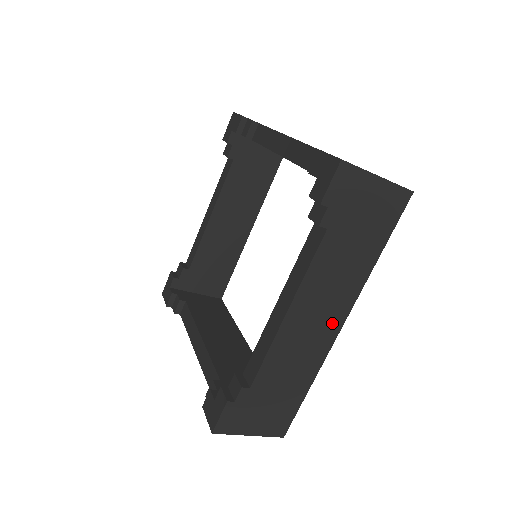
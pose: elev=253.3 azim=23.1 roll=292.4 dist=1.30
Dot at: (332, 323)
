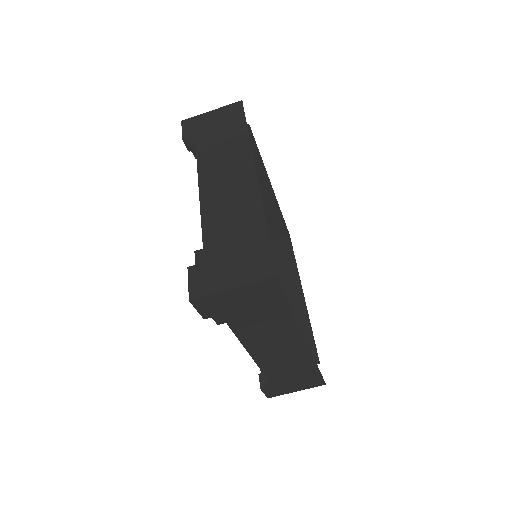
Dot at: (244, 177)
